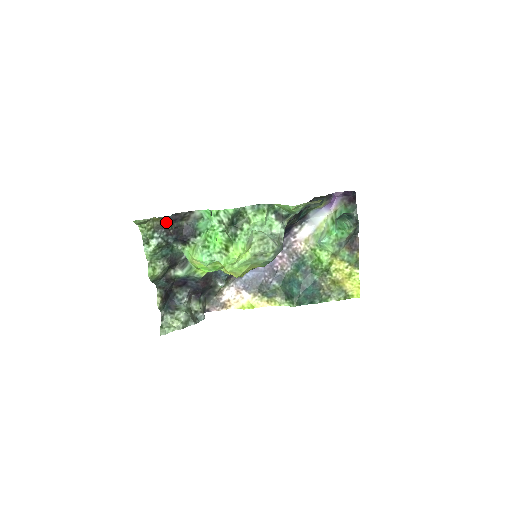
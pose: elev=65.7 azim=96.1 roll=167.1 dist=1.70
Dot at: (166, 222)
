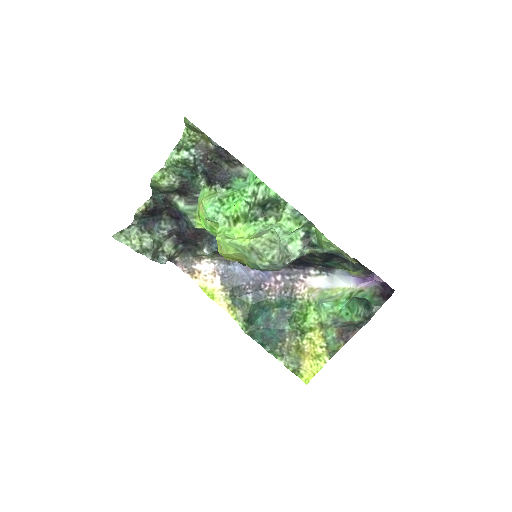
Dot at: (212, 149)
